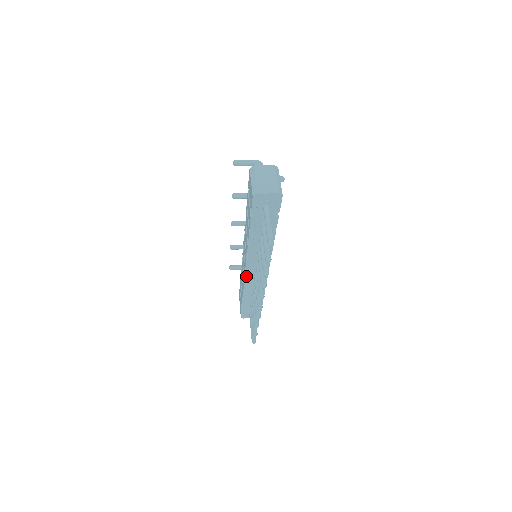
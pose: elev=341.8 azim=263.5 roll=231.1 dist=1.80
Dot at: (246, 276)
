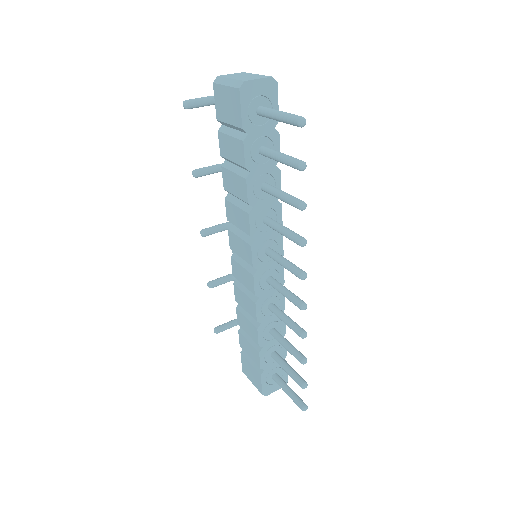
Dot at: (256, 288)
